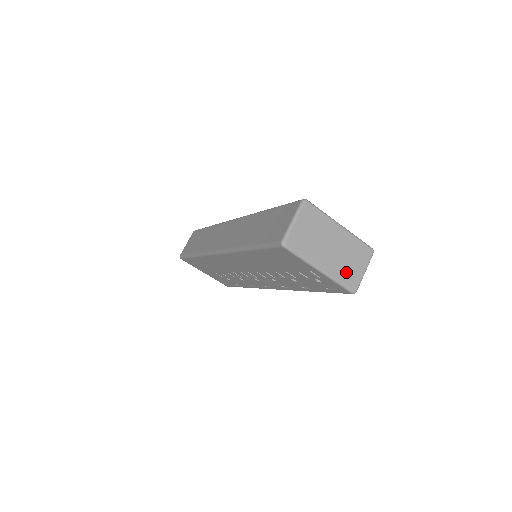
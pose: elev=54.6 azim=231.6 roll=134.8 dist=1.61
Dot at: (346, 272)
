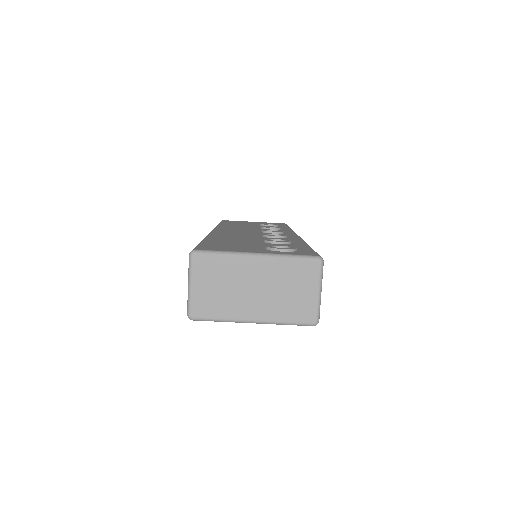
Dot at: (290, 307)
